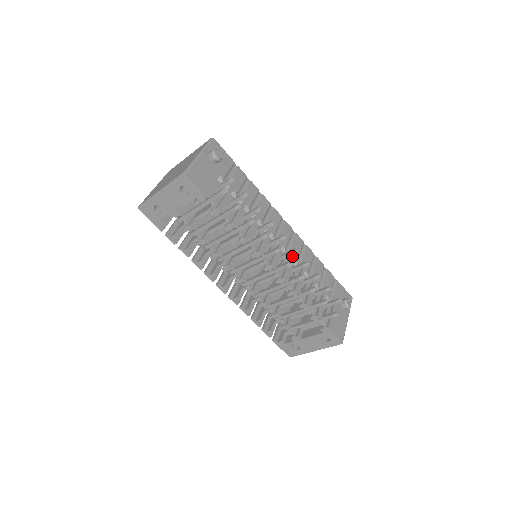
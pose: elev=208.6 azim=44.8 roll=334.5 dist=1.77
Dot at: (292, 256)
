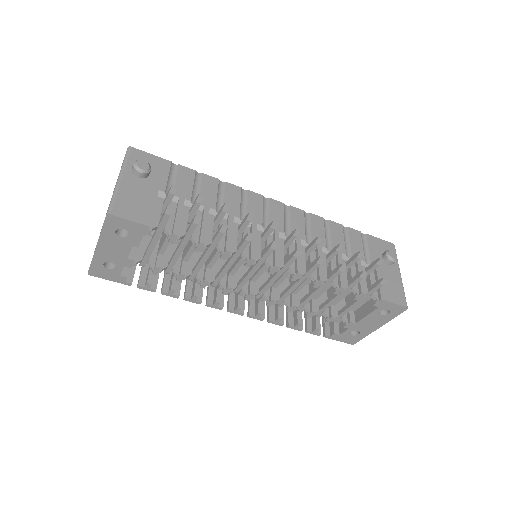
Dot at: (297, 238)
